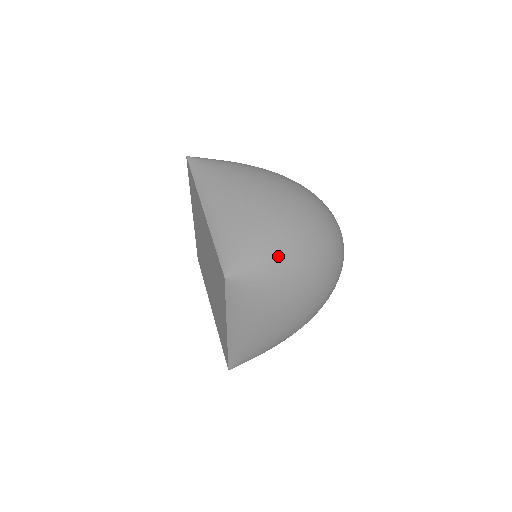
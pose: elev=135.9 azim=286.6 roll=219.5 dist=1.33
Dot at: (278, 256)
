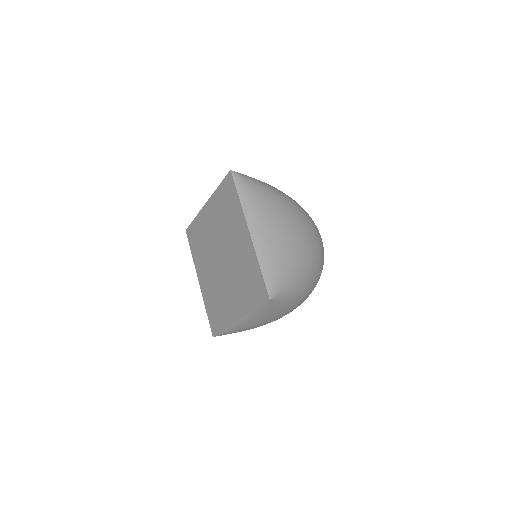
Dot at: (299, 283)
